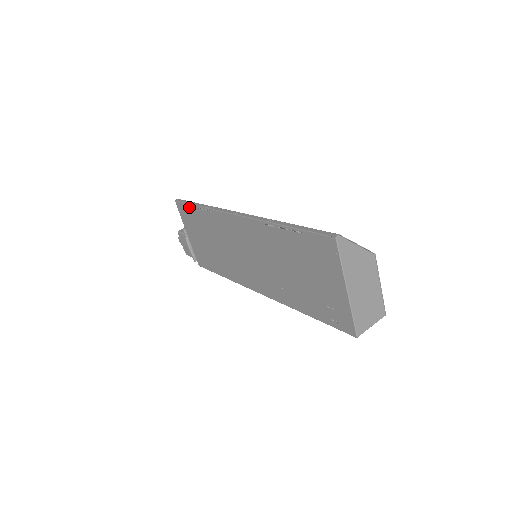
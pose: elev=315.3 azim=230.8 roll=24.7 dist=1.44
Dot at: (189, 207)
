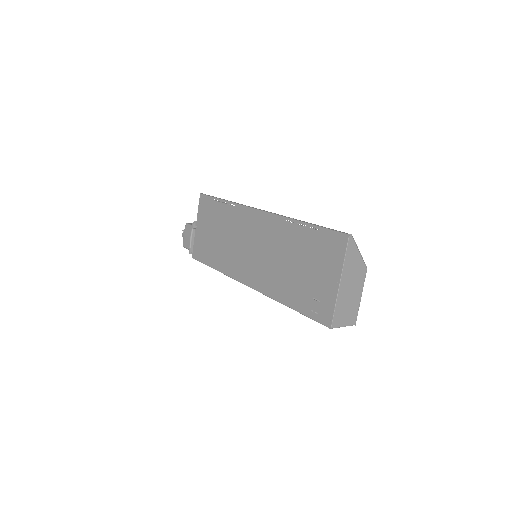
Dot at: (213, 200)
